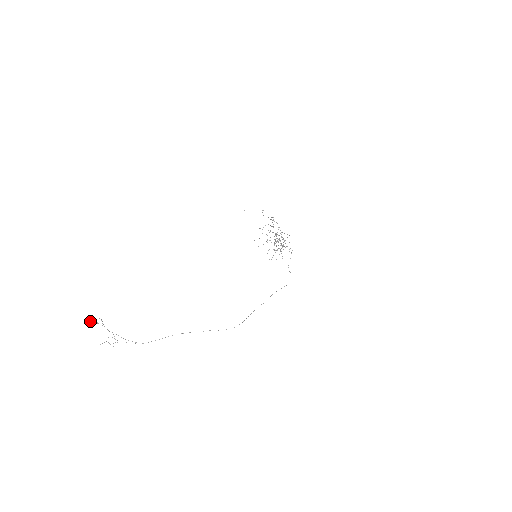
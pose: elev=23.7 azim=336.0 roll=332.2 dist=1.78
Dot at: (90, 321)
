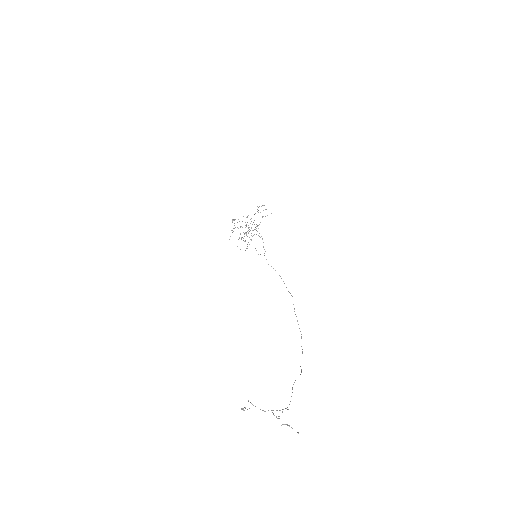
Dot at: occluded
